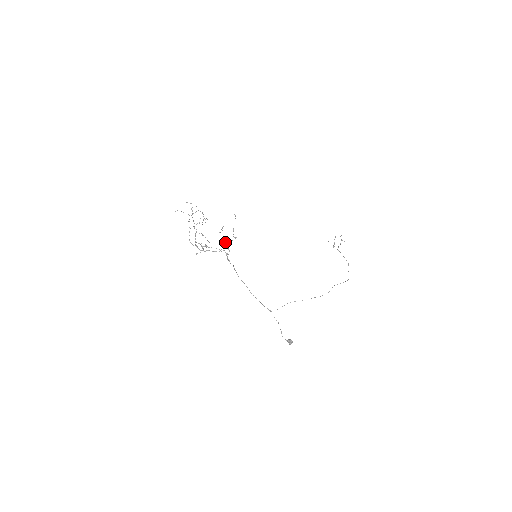
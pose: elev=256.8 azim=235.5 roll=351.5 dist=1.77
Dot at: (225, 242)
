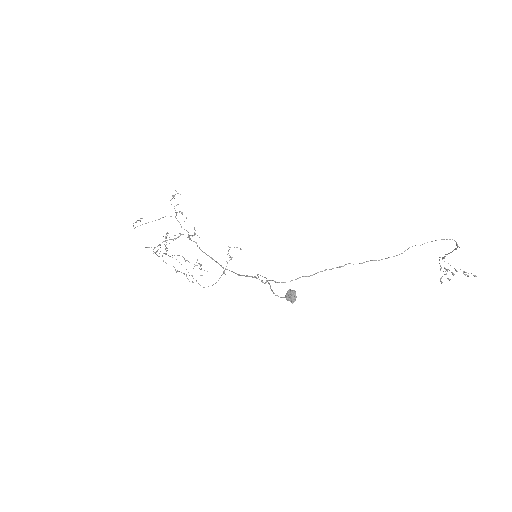
Dot at: (222, 274)
